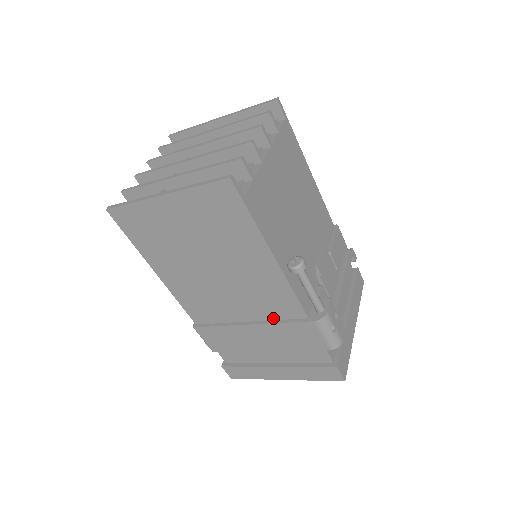
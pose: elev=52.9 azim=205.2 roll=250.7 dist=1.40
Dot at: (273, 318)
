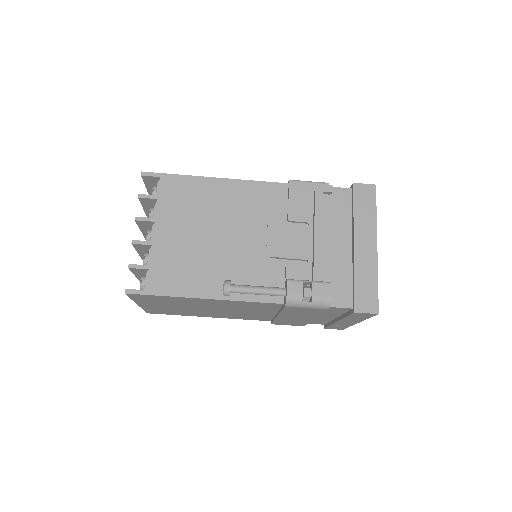
Dot at: (277, 309)
